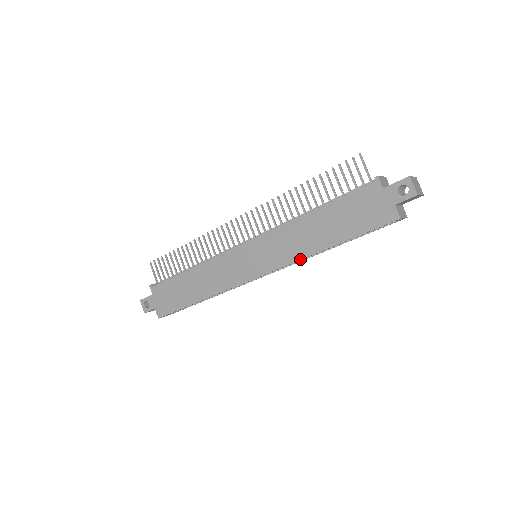
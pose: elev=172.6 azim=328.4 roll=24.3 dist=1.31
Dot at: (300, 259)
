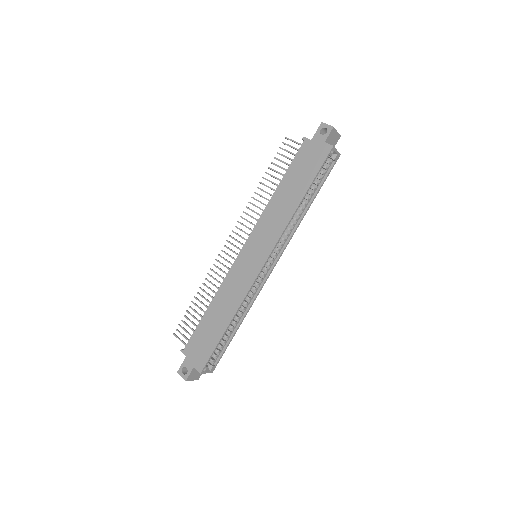
Dot at: (287, 223)
